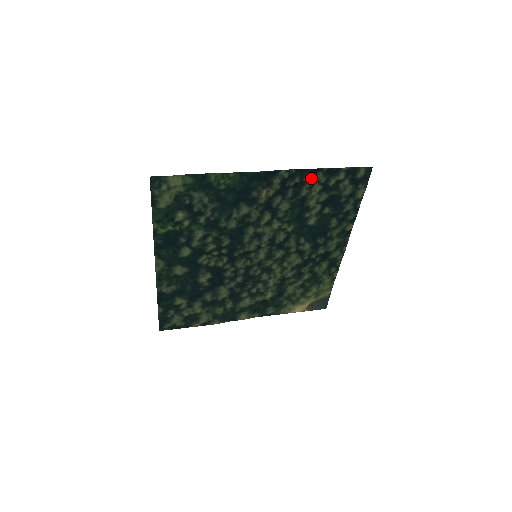
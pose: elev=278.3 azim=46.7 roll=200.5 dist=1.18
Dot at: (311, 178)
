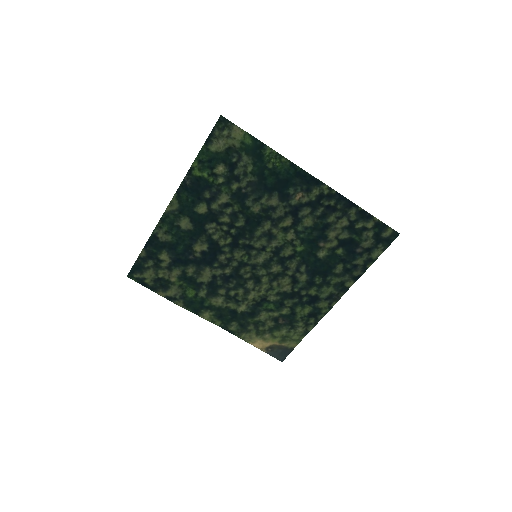
Dot at: (344, 209)
